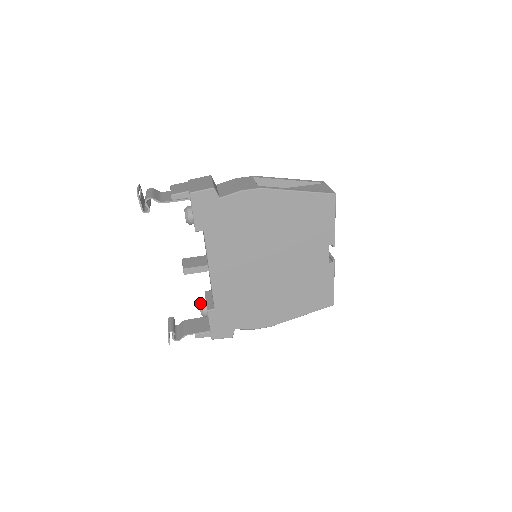
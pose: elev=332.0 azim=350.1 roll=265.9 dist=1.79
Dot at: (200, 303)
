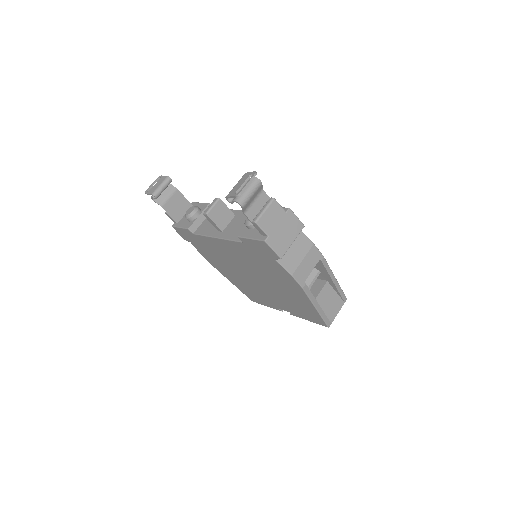
Dot at: (194, 212)
